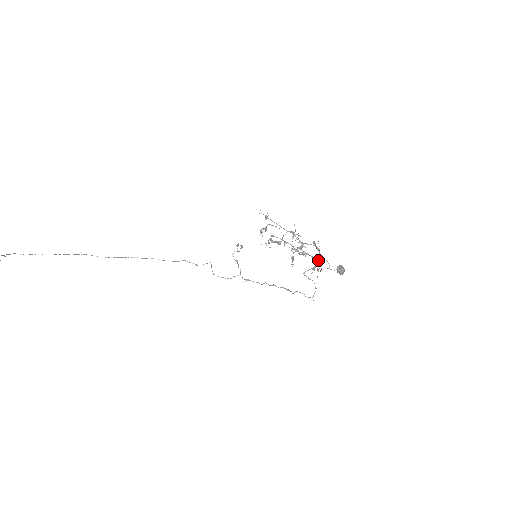
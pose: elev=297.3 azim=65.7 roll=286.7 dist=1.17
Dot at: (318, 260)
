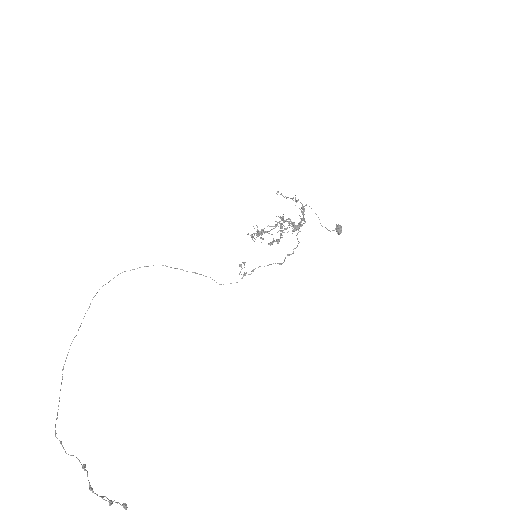
Dot at: occluded
